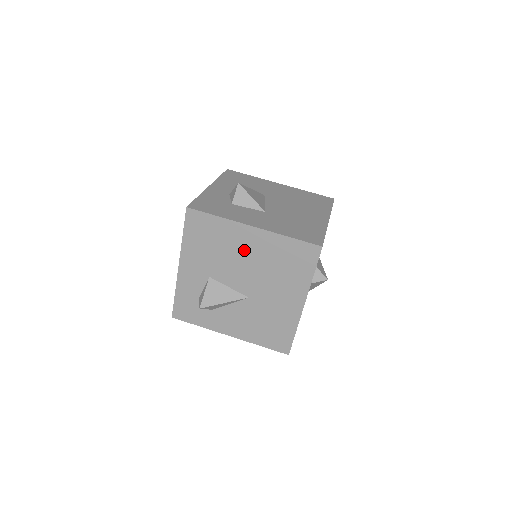
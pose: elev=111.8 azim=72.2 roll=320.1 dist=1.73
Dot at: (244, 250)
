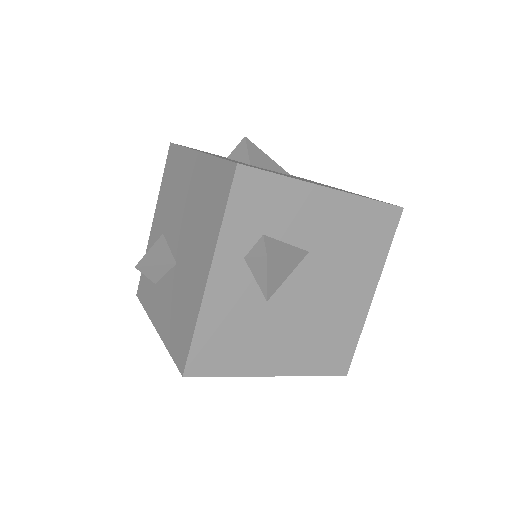
Dot at: (187, 188)
